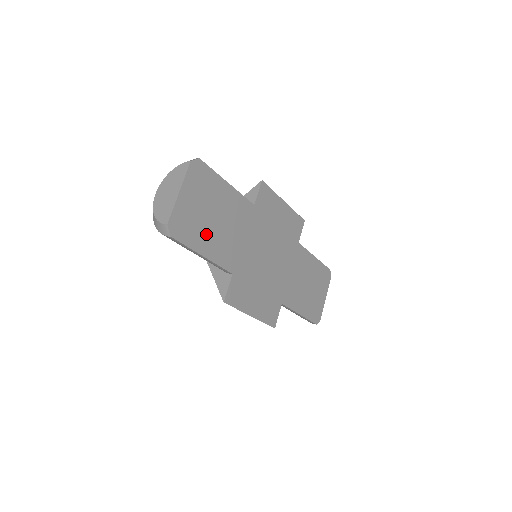
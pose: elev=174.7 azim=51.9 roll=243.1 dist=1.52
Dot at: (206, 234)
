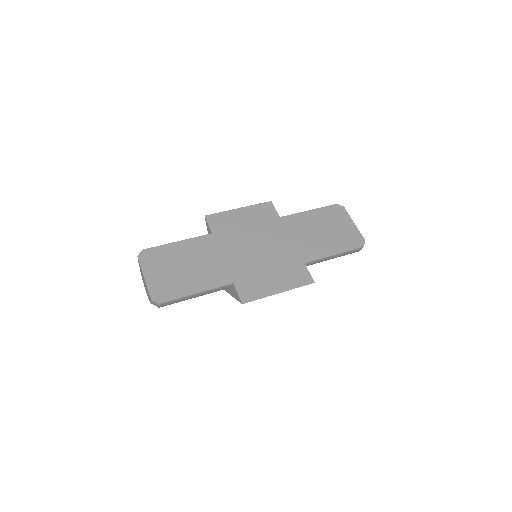
Dot at: (187, 281)
